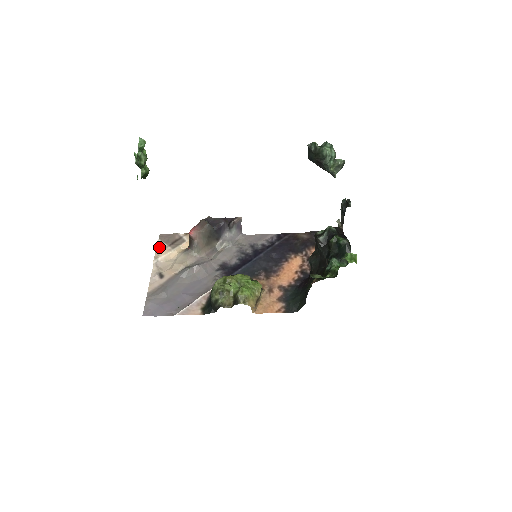
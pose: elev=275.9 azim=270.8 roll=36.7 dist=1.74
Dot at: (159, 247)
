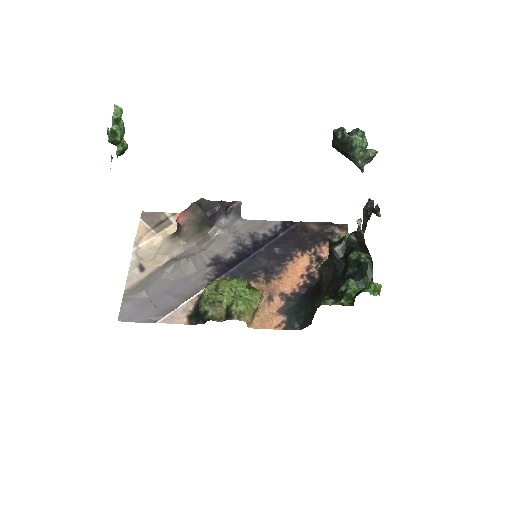
Dot at: (140, 229)
